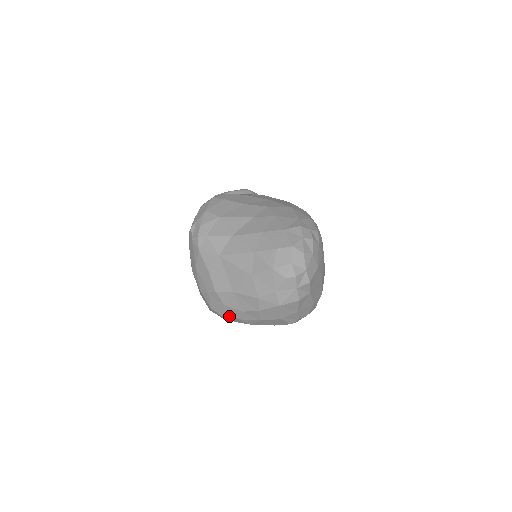
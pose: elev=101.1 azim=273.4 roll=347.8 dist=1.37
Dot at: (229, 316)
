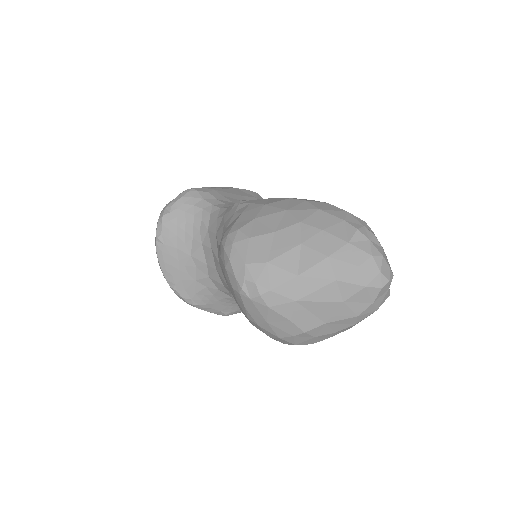
Dot at: (318, 341)
